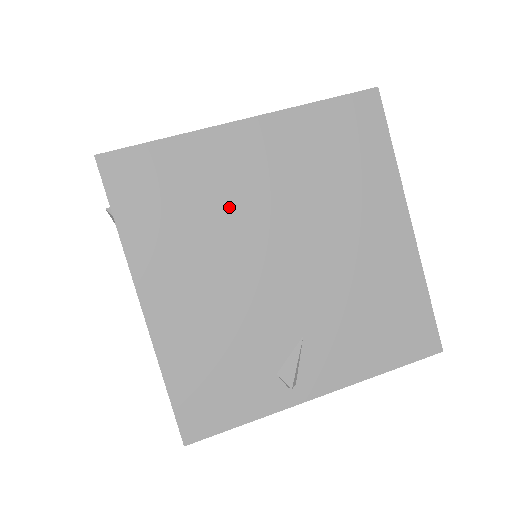
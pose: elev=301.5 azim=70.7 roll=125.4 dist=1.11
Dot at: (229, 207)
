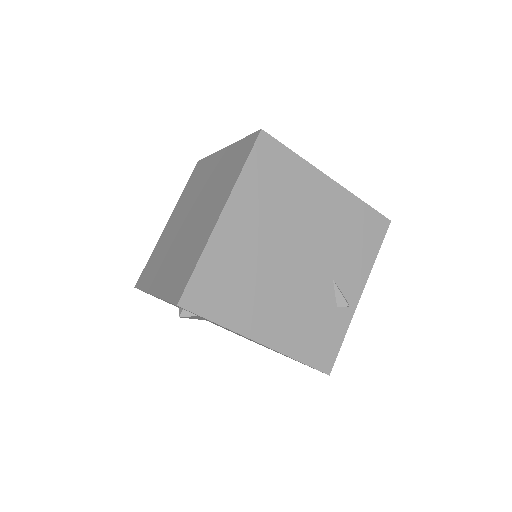
Dot at: (253, 261)
